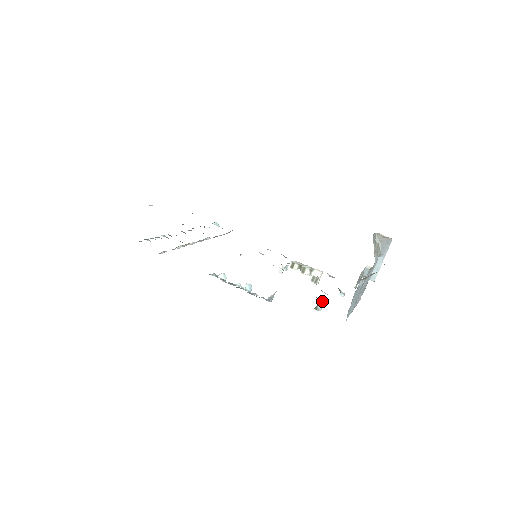
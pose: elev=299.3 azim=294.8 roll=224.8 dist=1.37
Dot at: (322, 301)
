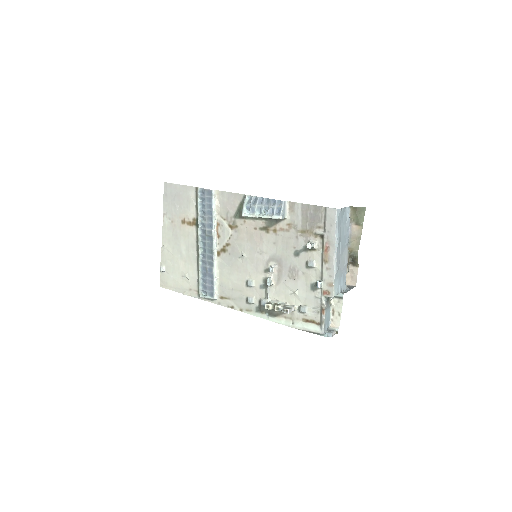
Dot at: (314, 242)
